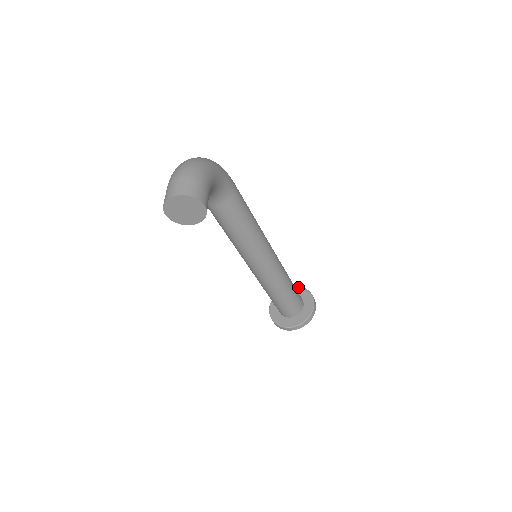
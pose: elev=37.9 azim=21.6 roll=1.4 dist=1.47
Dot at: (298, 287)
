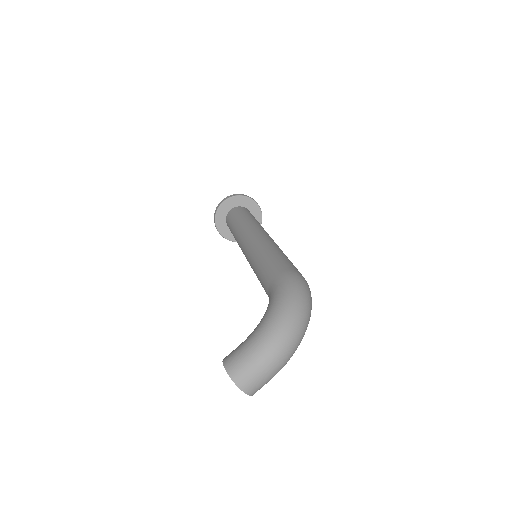
Dot at: (260, 211)
